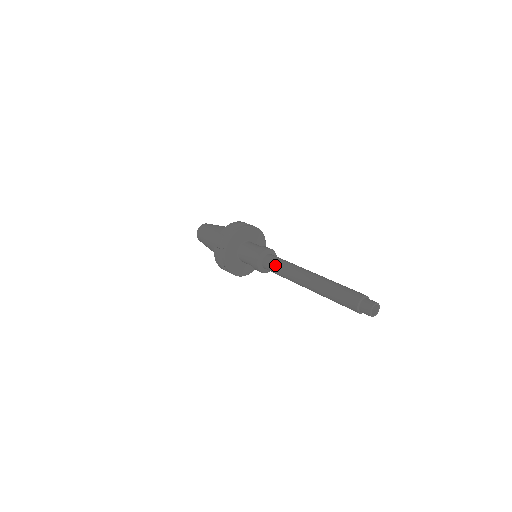
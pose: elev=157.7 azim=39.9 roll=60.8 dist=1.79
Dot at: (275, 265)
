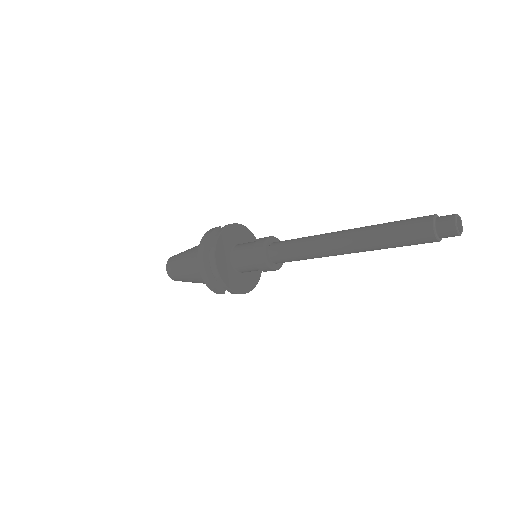
Dot at: occluded
